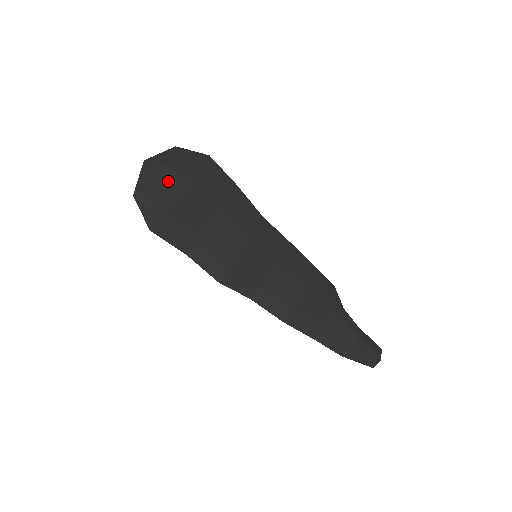
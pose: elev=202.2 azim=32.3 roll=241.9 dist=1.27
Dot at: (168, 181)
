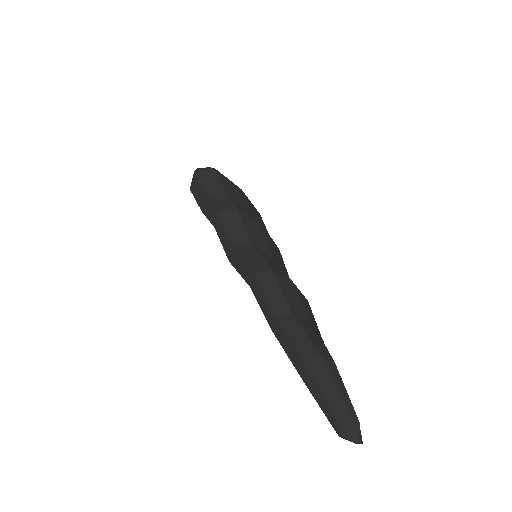
Dot at: occluded
